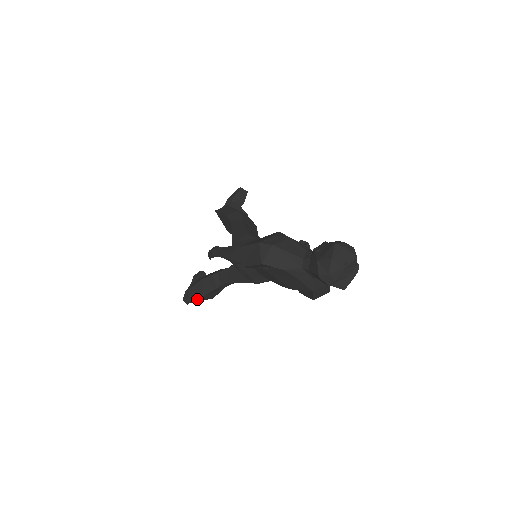
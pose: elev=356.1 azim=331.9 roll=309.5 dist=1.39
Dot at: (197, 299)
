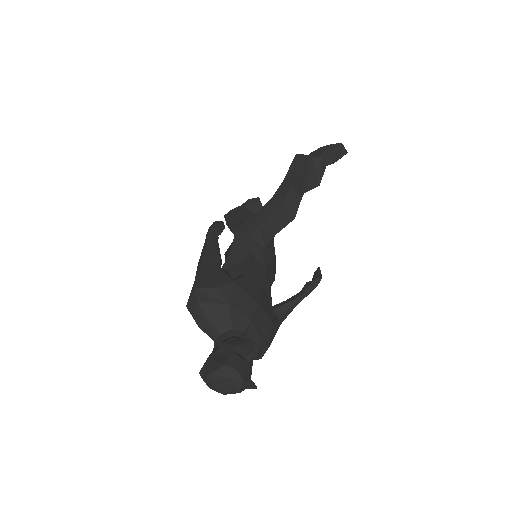
Dot at: (229, 228)
